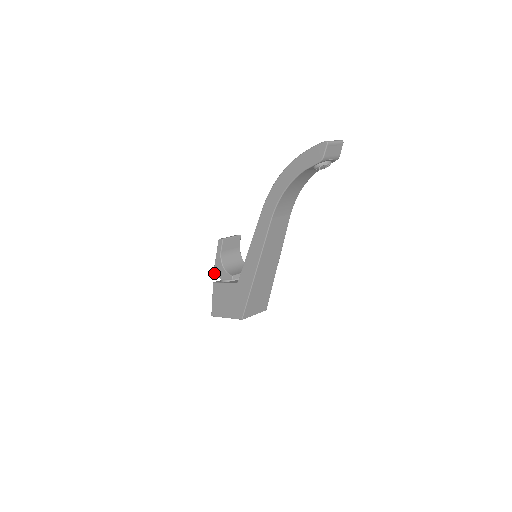
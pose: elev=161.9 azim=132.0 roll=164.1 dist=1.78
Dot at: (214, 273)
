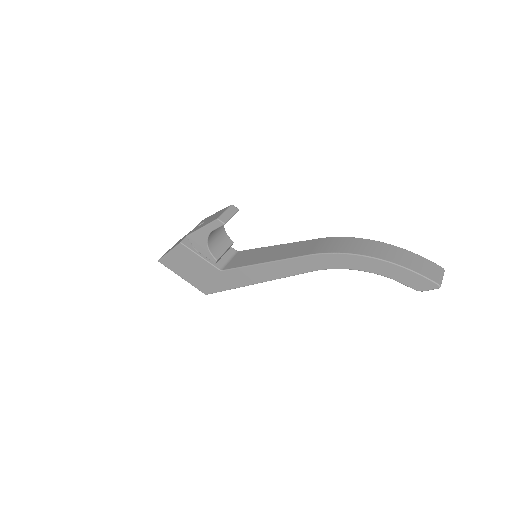
Dot at: (188, 238)
